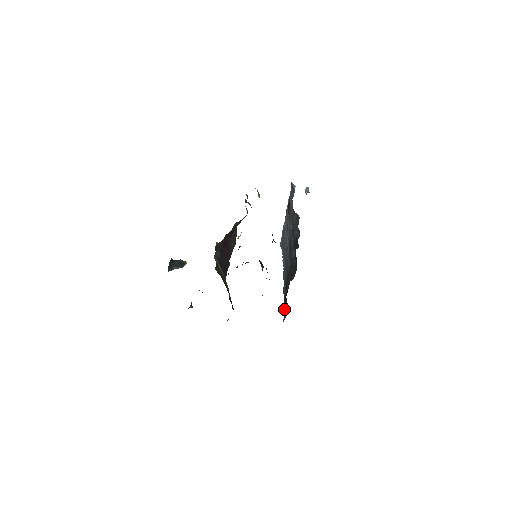
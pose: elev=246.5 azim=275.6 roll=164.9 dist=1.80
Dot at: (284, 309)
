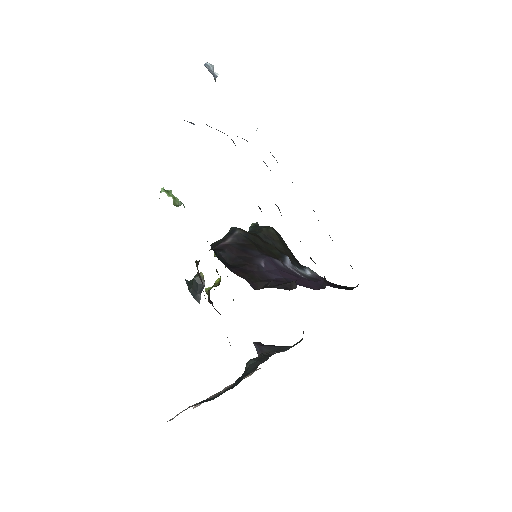
Dot at: occluded
